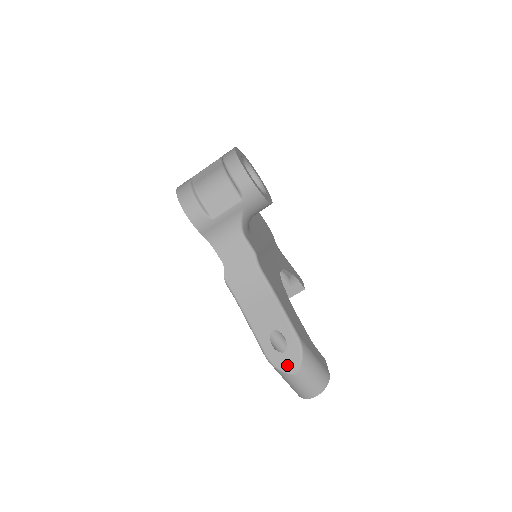
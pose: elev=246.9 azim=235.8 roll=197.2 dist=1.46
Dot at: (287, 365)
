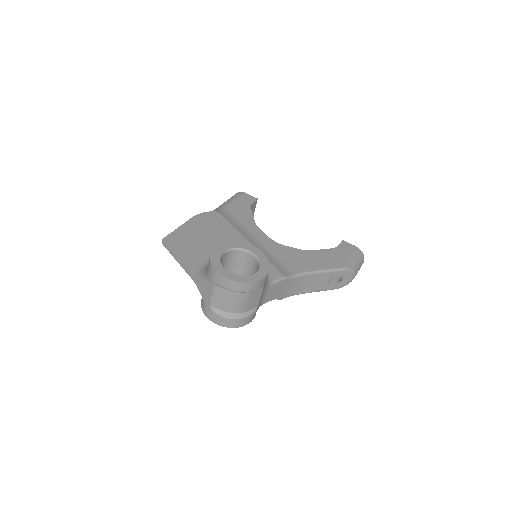
Dot at: (349, 281)
